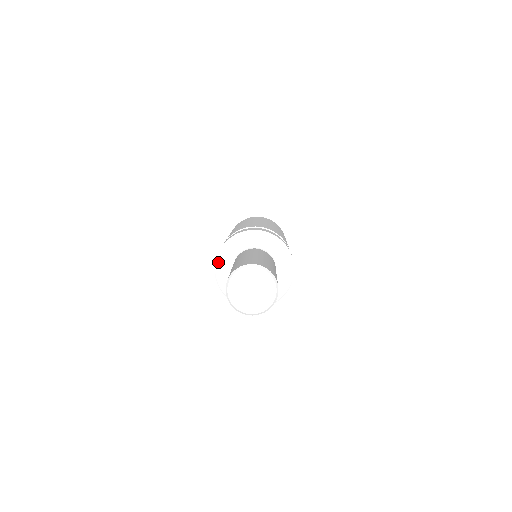
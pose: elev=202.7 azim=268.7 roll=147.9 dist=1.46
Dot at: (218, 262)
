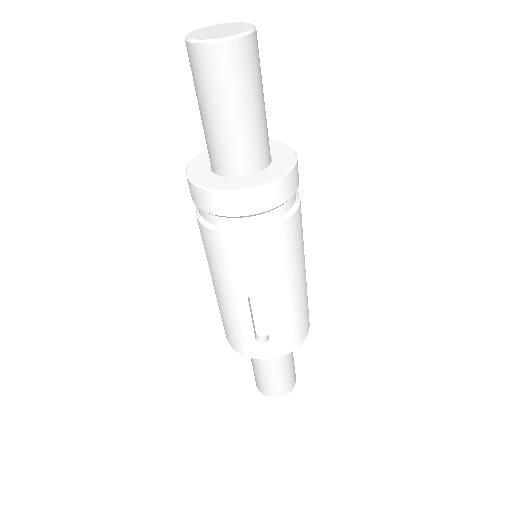
Dot at: (193, 161)
